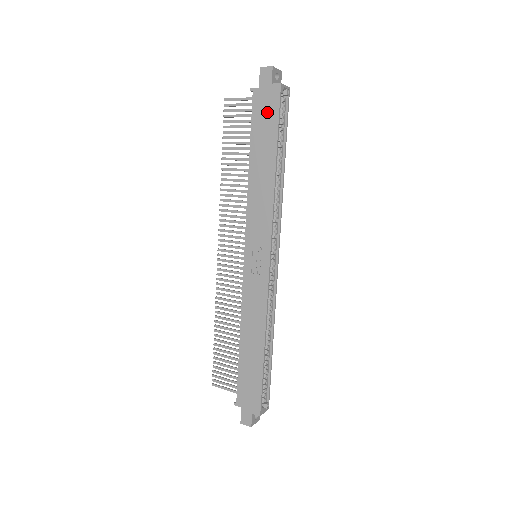
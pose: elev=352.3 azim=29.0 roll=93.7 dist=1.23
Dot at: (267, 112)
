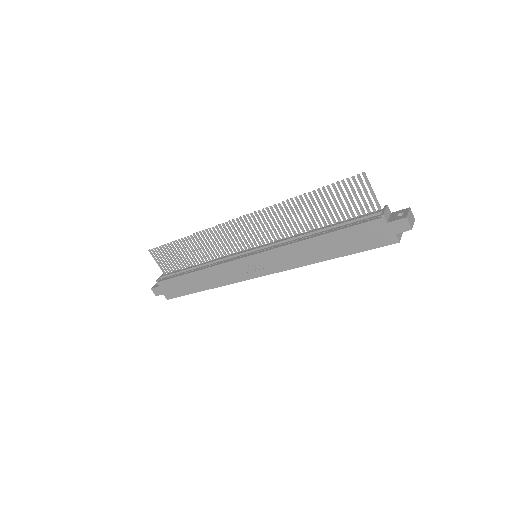
Dot at: (369, 238)
